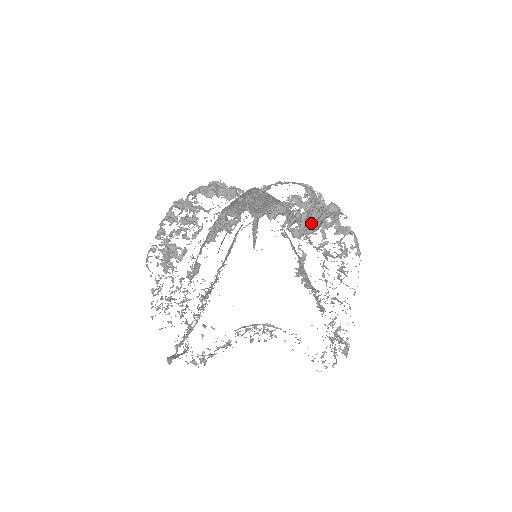
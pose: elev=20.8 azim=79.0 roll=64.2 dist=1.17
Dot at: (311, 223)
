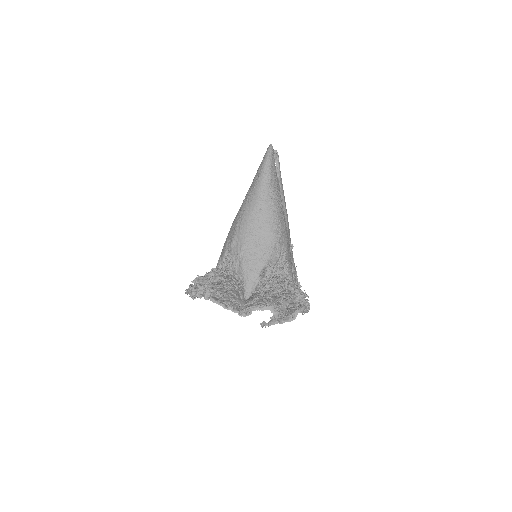
Dot at: occluded
